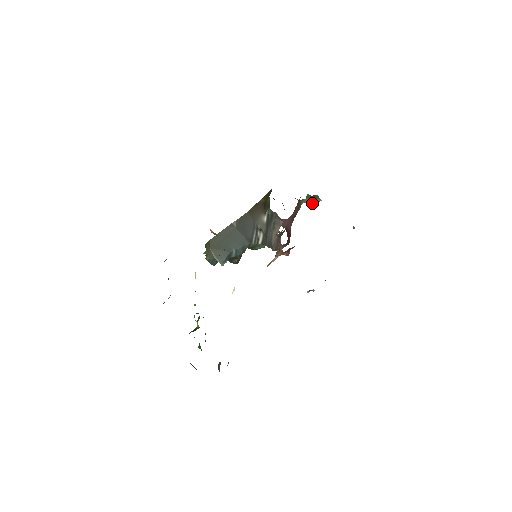
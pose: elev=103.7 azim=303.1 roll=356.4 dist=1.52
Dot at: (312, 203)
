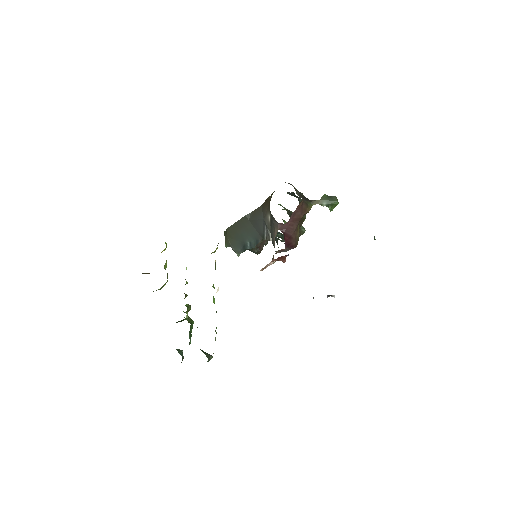
Dot at: (327, 205)
